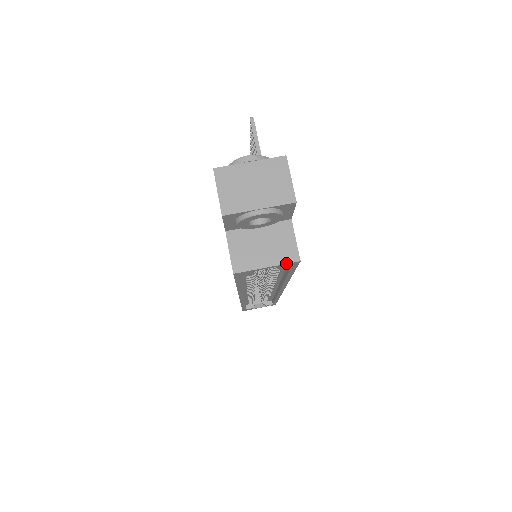
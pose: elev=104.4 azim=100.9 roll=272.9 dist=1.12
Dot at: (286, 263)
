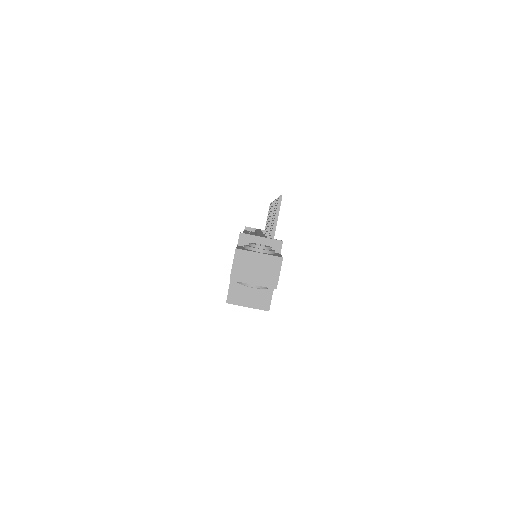
Dot at: (260, 309)
